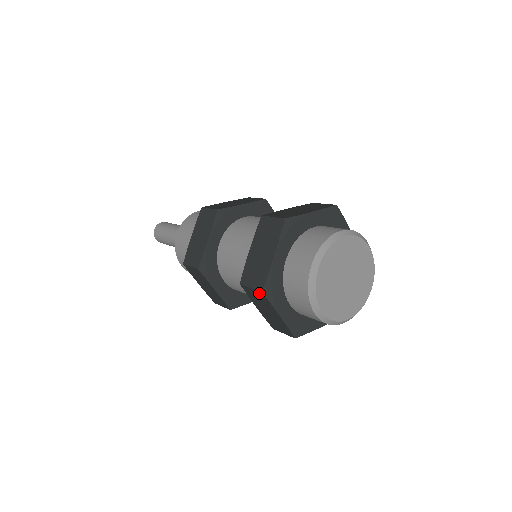
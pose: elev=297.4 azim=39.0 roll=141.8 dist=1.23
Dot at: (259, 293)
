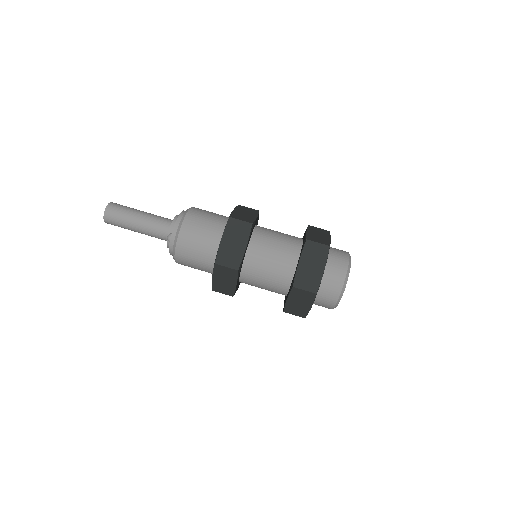
Dot at: (301, 316)
